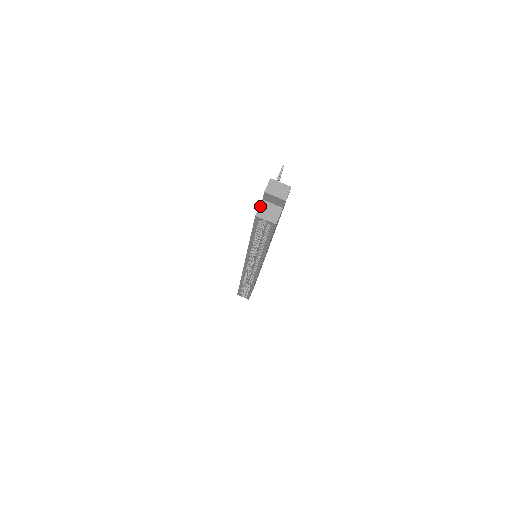
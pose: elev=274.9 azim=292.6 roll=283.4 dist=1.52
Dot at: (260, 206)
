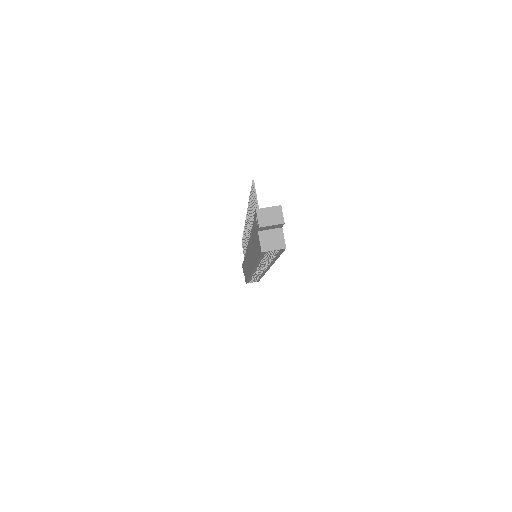
Dot at: (260, 240)
